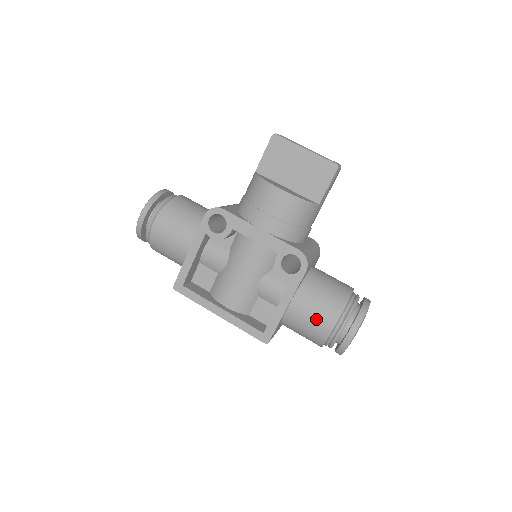
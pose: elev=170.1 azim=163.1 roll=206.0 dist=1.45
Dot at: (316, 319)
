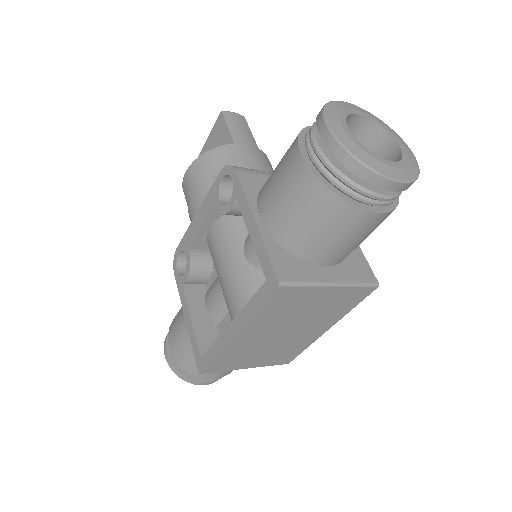
Dot at: (285, 183)
